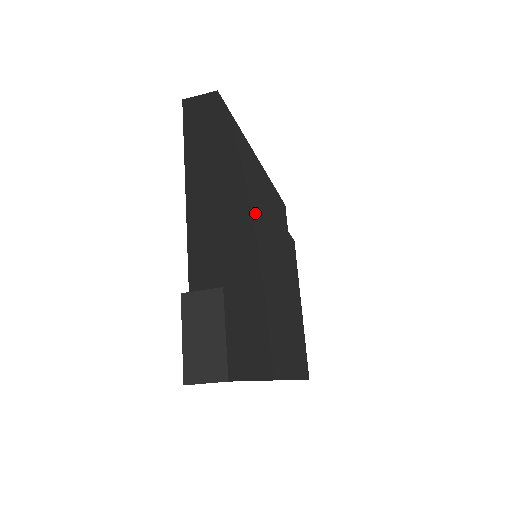
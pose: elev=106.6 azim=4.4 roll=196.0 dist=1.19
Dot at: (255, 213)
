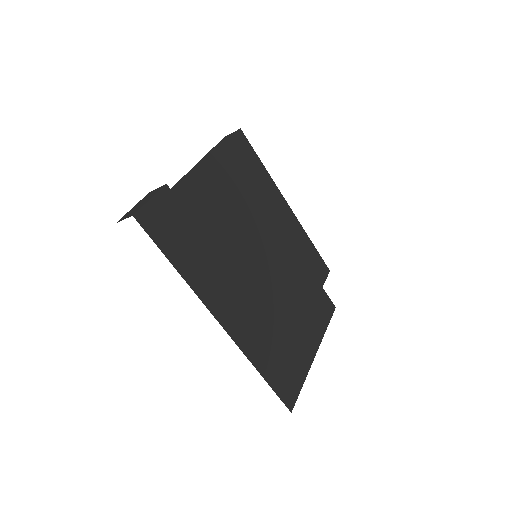
Dot at: (254, 213)
